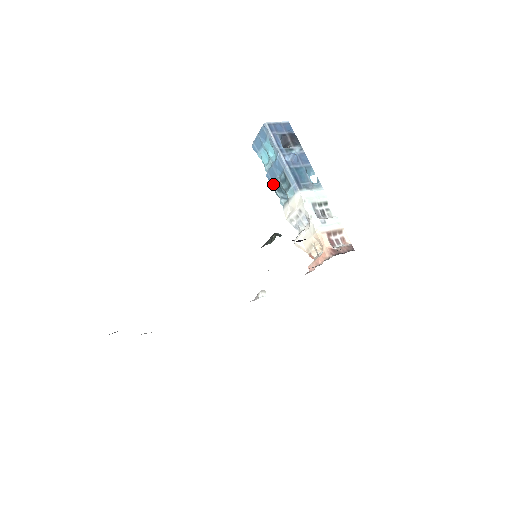
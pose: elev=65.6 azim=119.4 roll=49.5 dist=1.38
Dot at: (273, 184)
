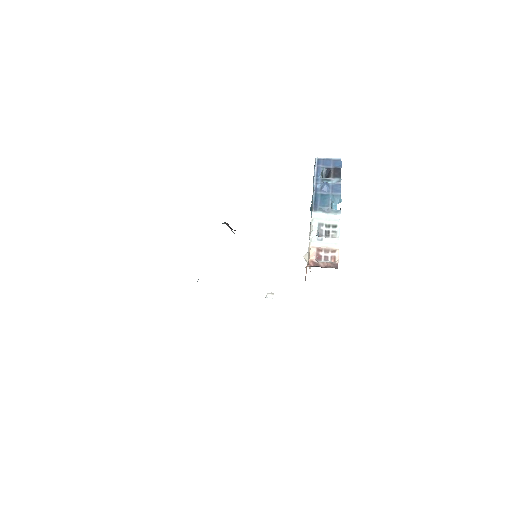
Dot at: occluded
